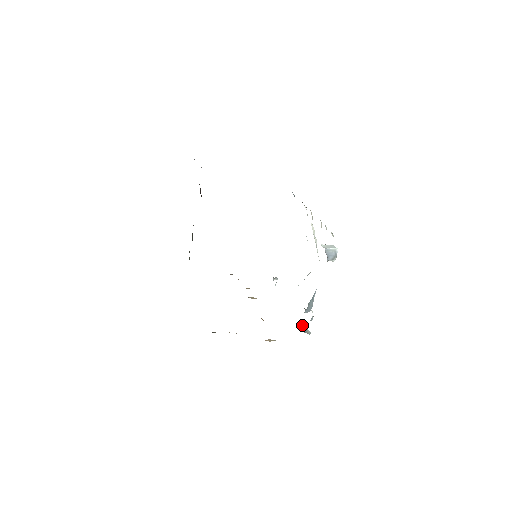
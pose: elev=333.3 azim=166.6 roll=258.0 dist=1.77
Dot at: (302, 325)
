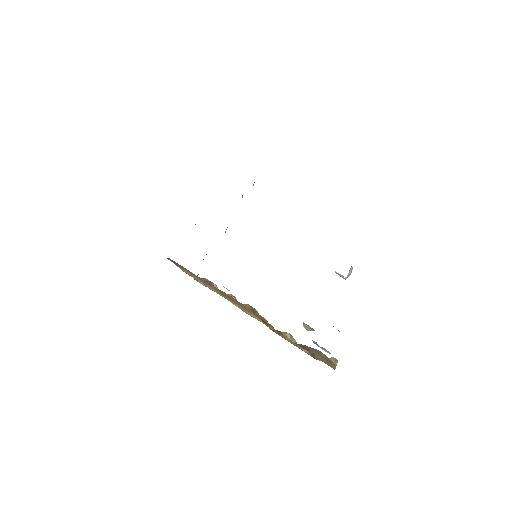
Dot at: (317, 344)
